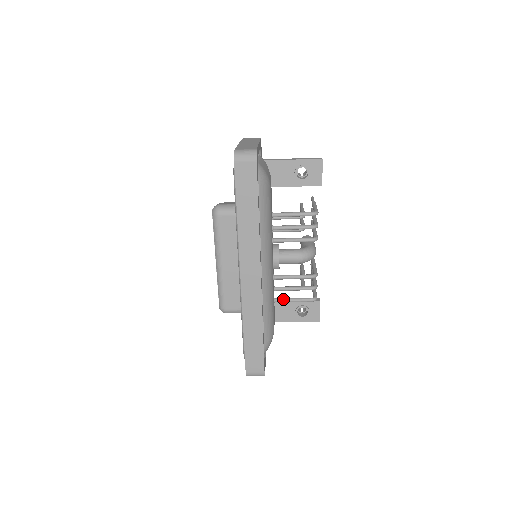
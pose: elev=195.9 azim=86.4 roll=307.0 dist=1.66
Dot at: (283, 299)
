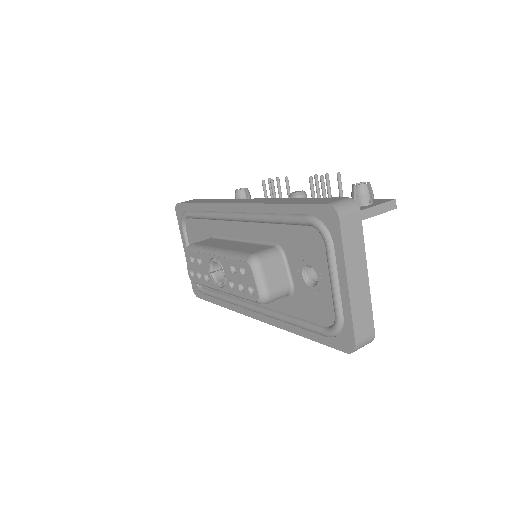
Dot at: occluded
